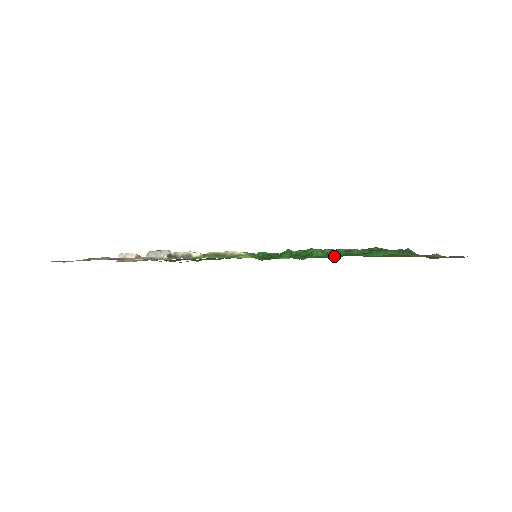
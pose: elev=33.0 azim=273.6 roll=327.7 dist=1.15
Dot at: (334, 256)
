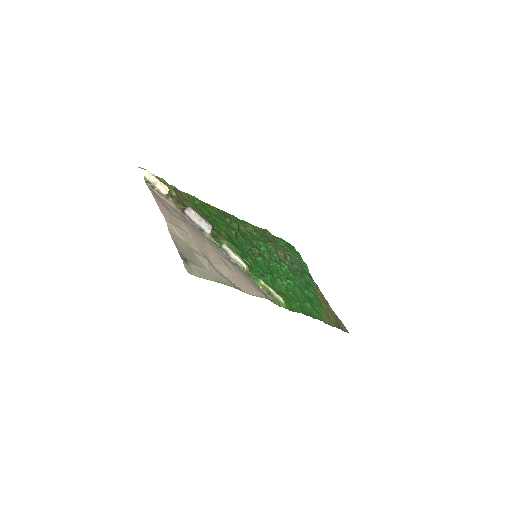
Dot at: (308, 306)
